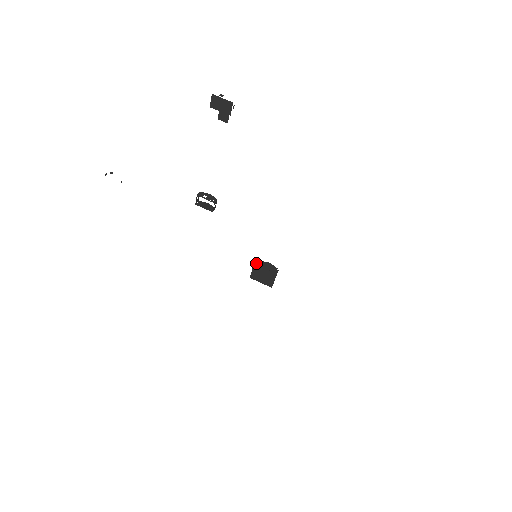
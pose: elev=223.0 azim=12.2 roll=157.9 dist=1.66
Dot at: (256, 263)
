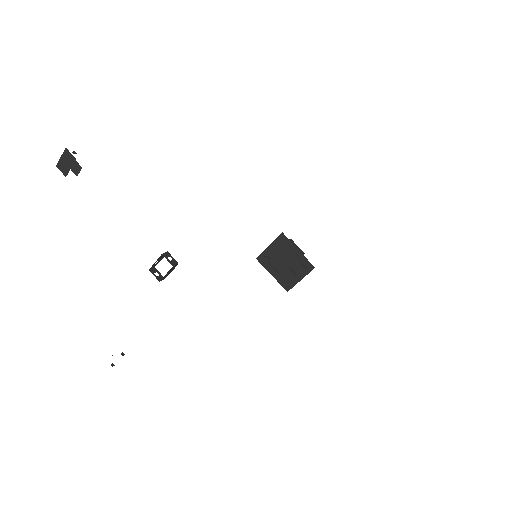
Dot at: (260, 260)
